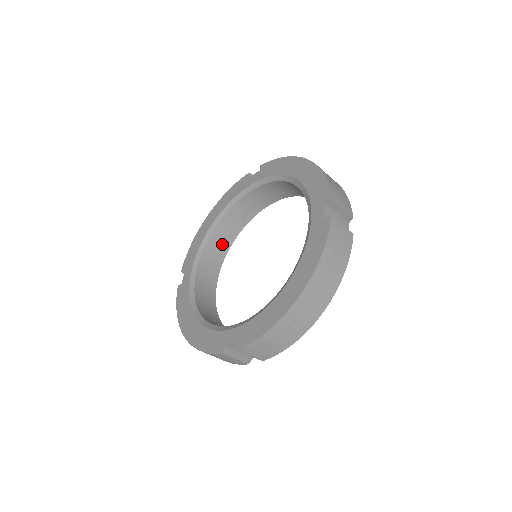
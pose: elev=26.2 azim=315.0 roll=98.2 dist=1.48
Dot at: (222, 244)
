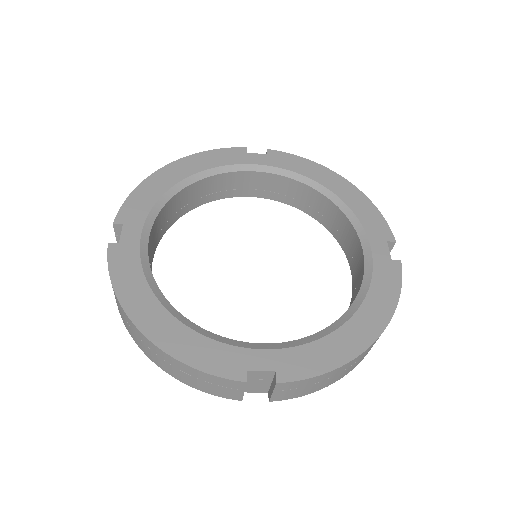
Dot at: (174, 212)
